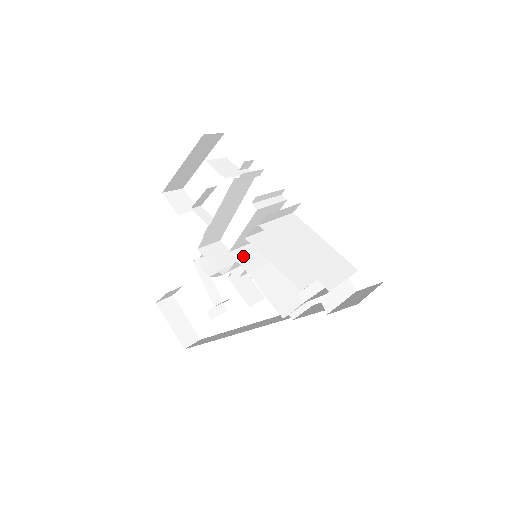
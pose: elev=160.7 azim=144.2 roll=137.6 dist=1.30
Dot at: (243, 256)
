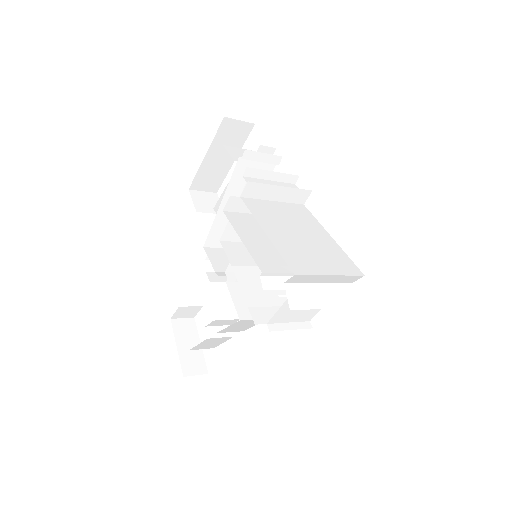
Dot at: (236, 250)
